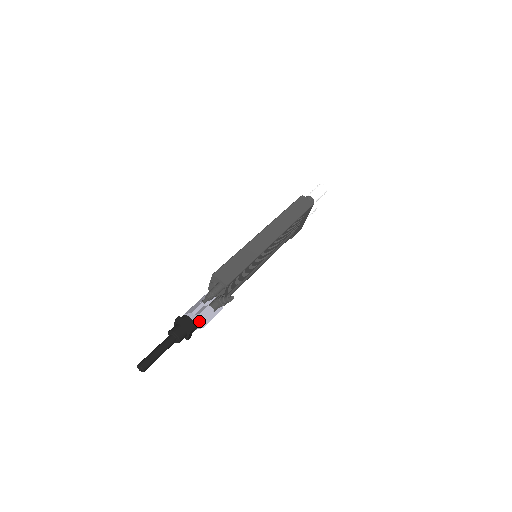
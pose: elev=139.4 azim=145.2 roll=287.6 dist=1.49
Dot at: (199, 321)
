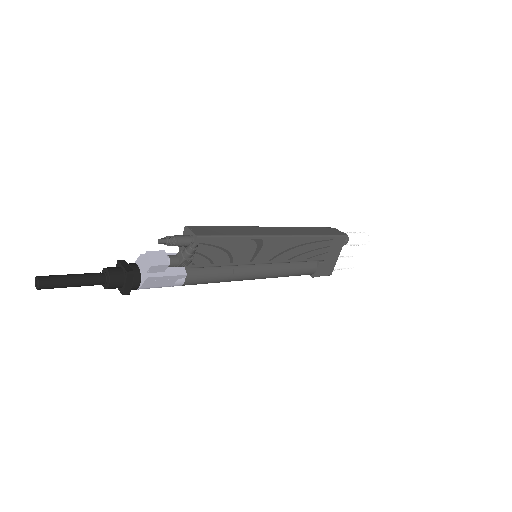
Dot at: (145, 266)
